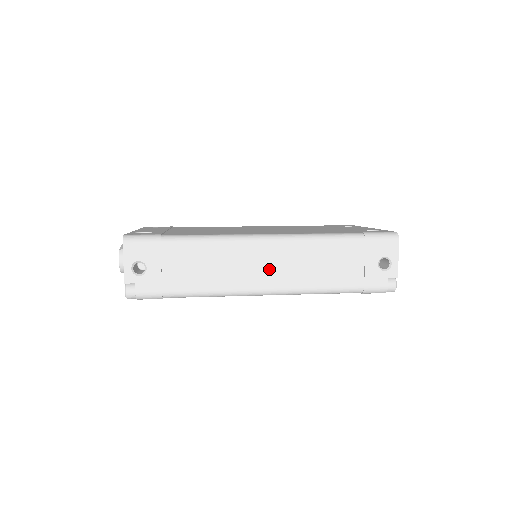
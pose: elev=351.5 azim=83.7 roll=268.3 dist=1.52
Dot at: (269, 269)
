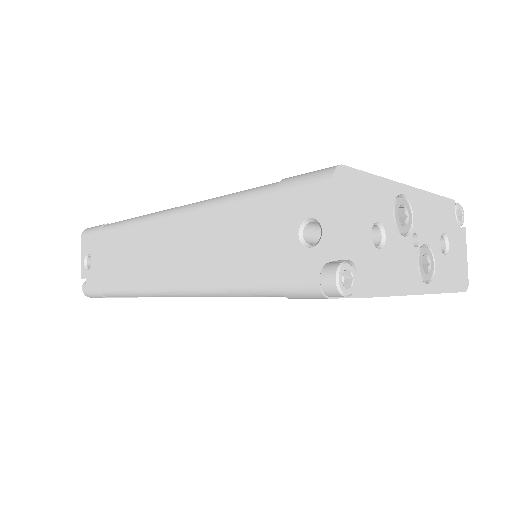
Dot at: (171, 256)
